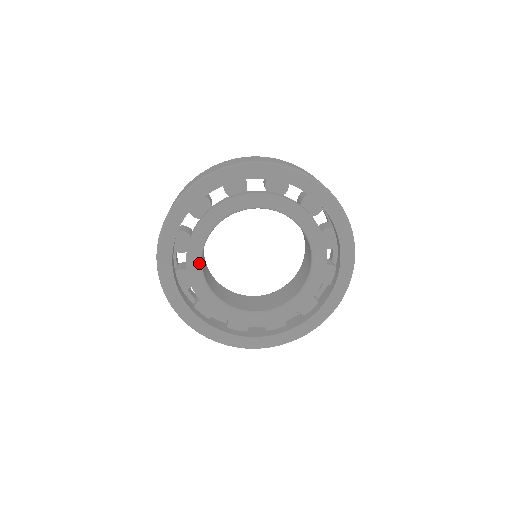
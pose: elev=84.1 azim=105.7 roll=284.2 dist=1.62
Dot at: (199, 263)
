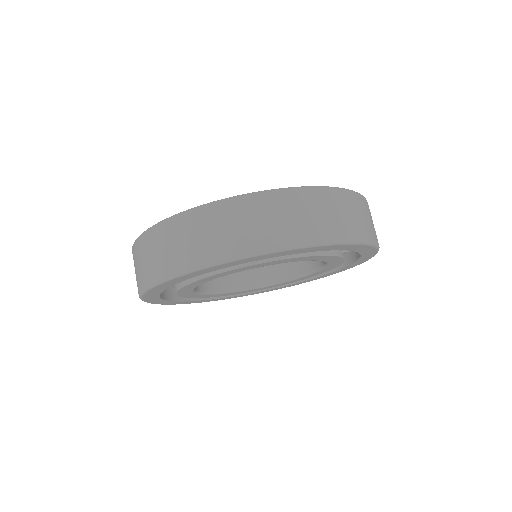
Dot at: (192, 292)
